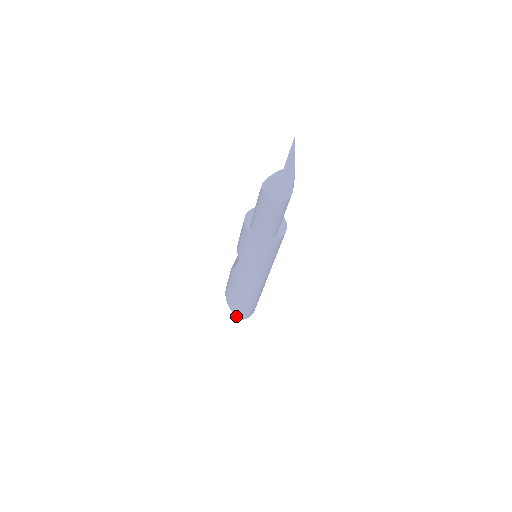
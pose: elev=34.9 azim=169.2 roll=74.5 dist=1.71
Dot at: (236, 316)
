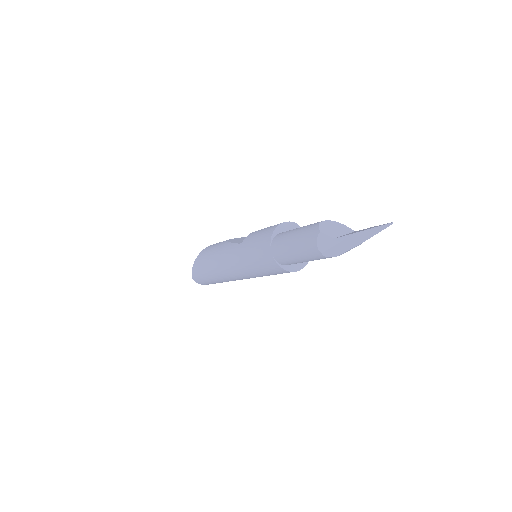
Dot at: (192, 272)
